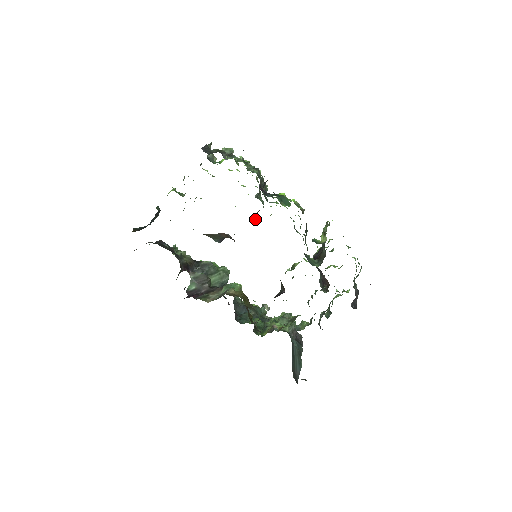
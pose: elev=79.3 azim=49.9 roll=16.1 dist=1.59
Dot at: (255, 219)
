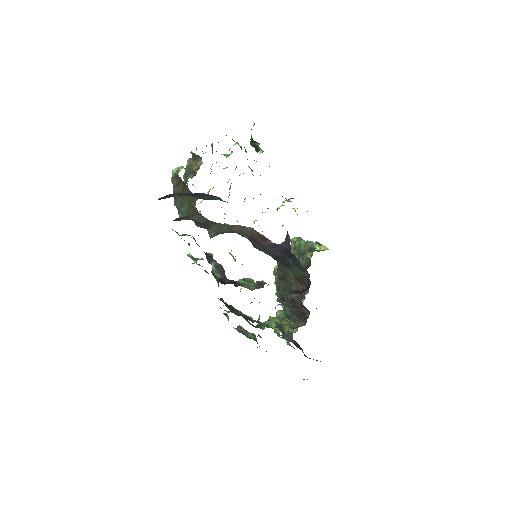
Dot at: occluded
